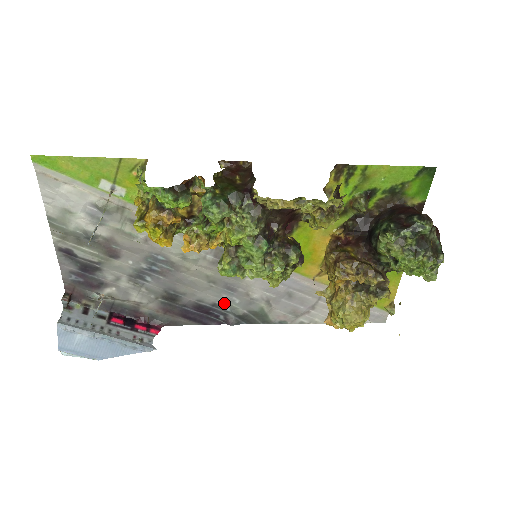
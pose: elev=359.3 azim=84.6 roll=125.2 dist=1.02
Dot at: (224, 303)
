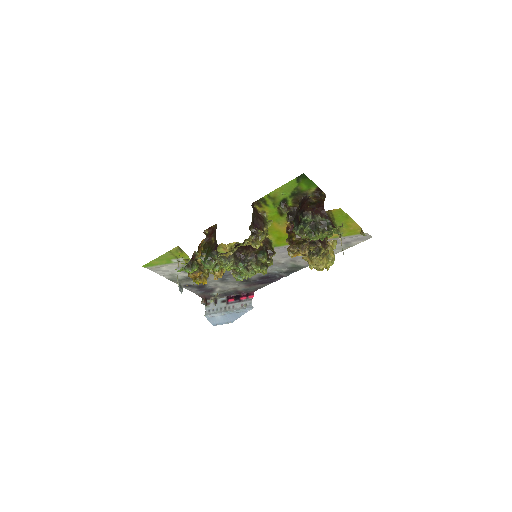
Dot at: (272, 271)
